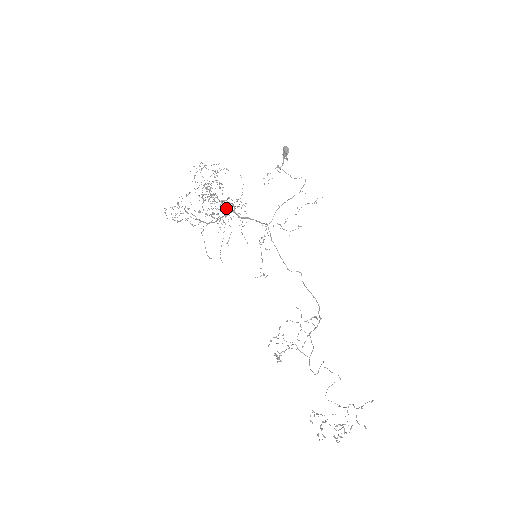
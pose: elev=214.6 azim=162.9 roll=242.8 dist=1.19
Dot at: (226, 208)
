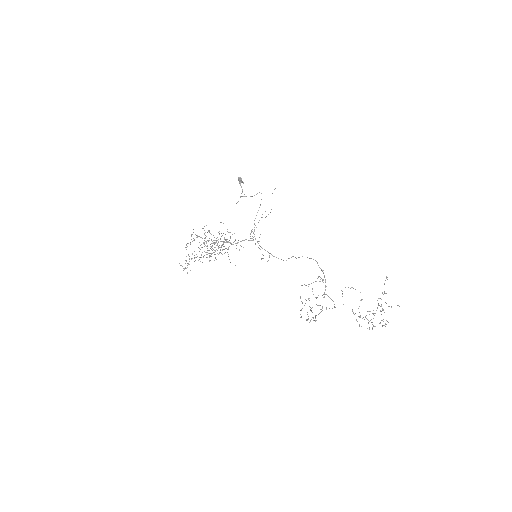
Dot at: occluded
